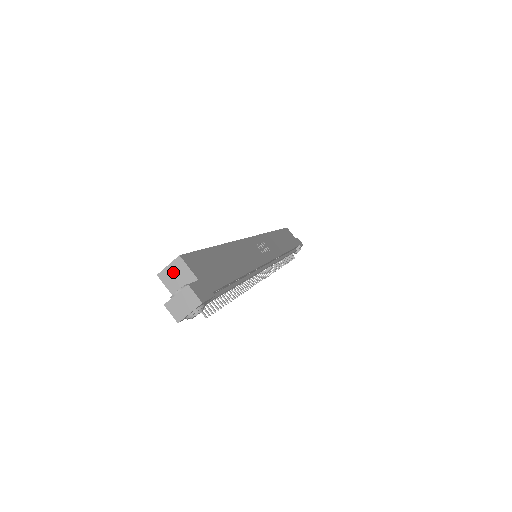
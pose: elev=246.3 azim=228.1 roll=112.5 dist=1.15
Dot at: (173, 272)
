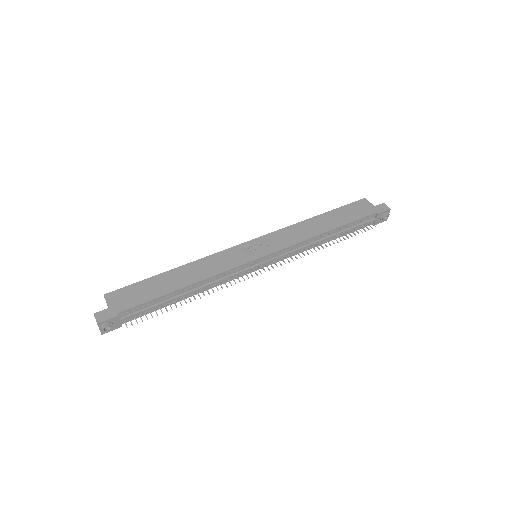
Dot at: occluded
